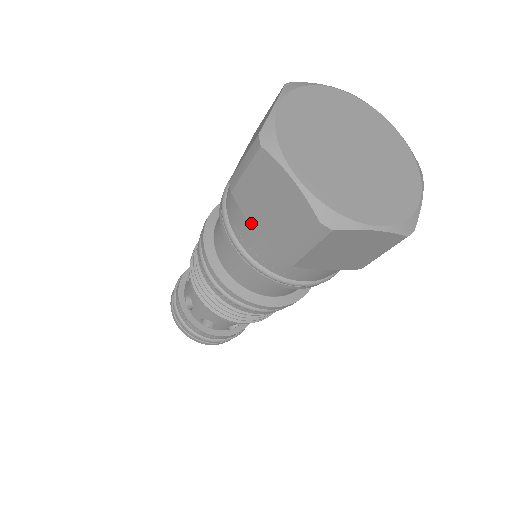
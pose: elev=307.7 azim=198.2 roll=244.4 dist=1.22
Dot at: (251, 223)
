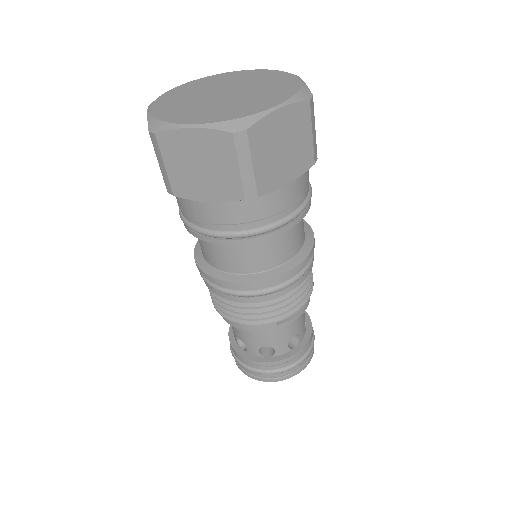
Dot at: occluded
